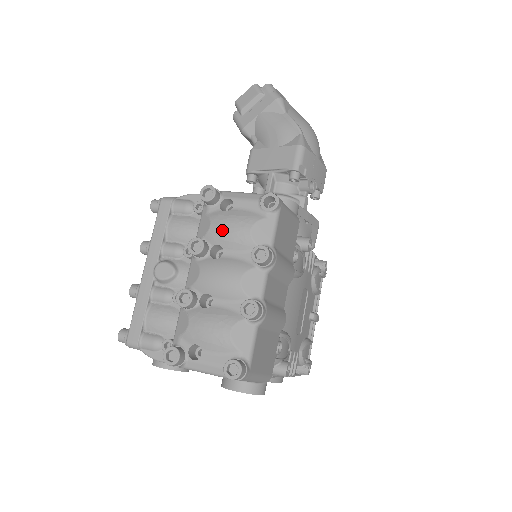
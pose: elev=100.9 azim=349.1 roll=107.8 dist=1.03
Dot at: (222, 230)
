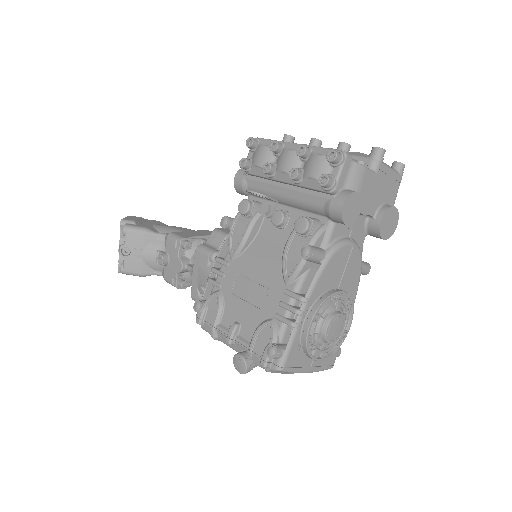
Dot at: occluded
